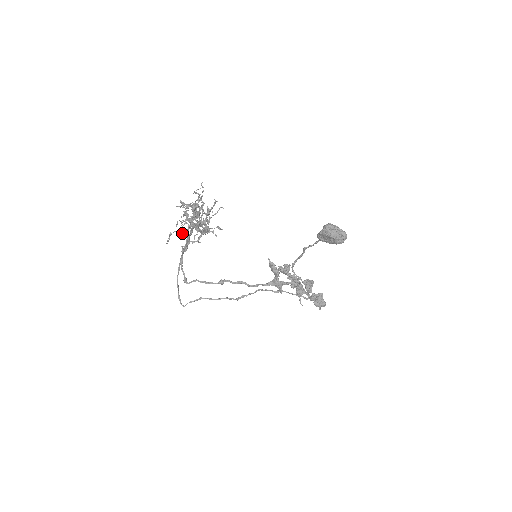
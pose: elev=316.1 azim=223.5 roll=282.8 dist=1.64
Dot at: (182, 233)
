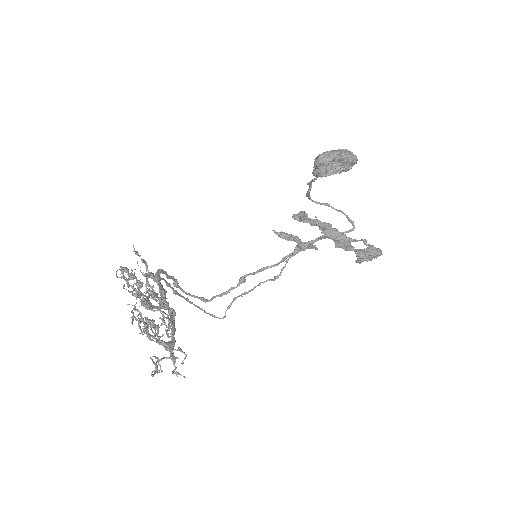
Dot at: occluded
